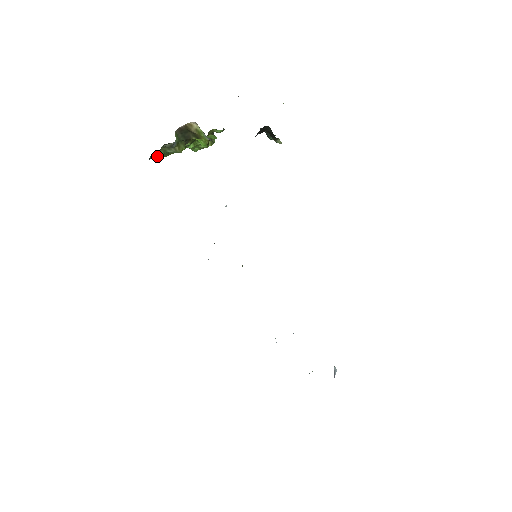
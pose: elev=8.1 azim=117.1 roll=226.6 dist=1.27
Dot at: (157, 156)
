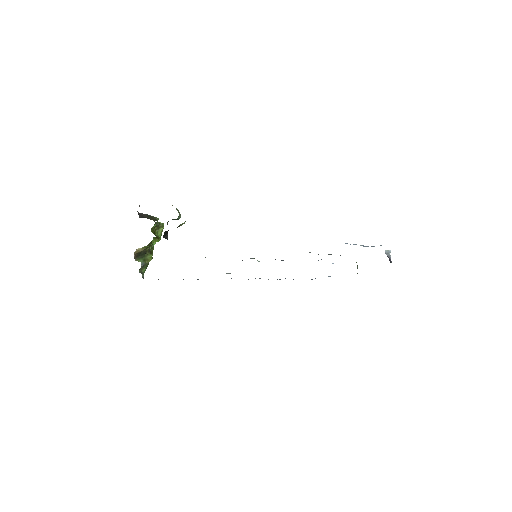
Dot at: occluded
